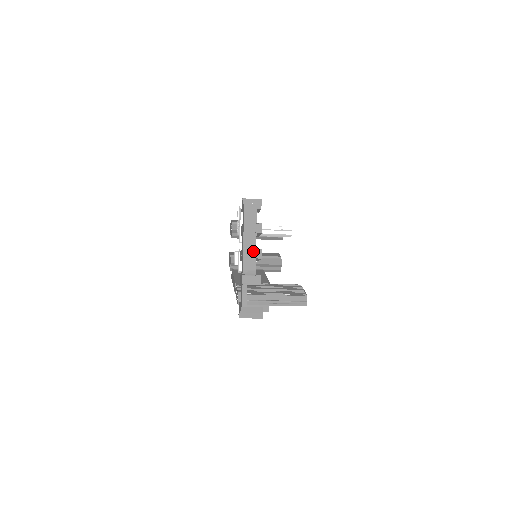
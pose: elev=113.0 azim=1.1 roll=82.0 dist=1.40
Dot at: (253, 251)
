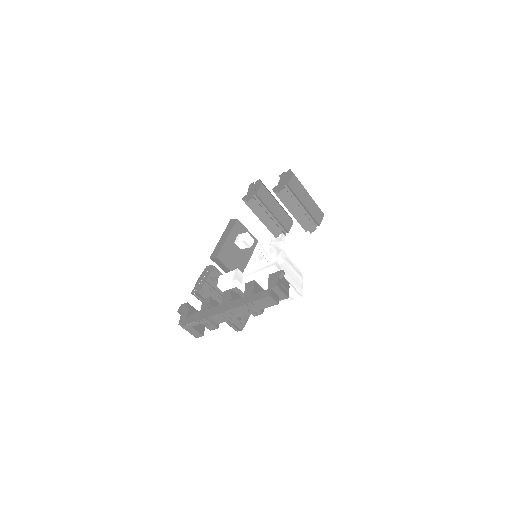
Dot at: (233, 317)
